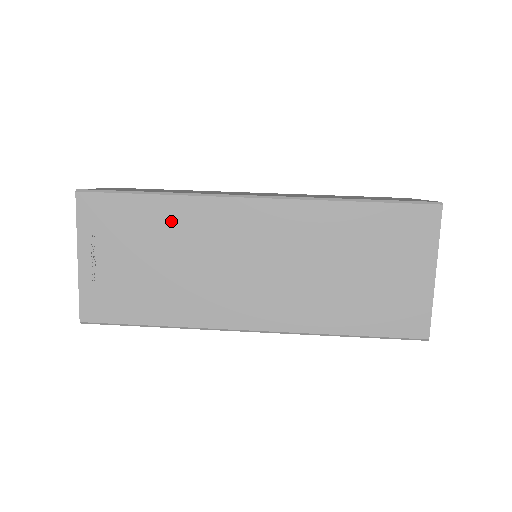
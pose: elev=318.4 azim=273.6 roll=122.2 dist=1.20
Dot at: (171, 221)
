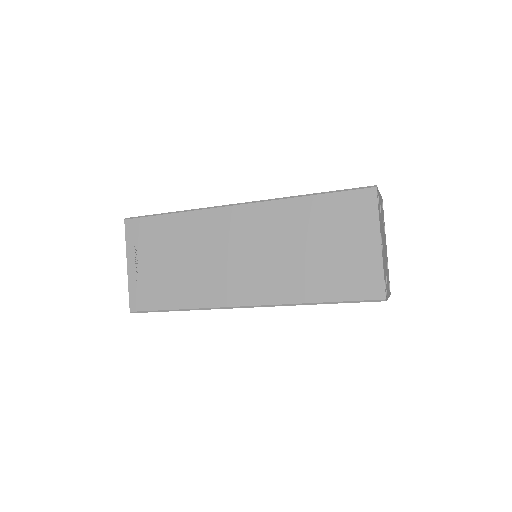
Dot at: (184, 230)
